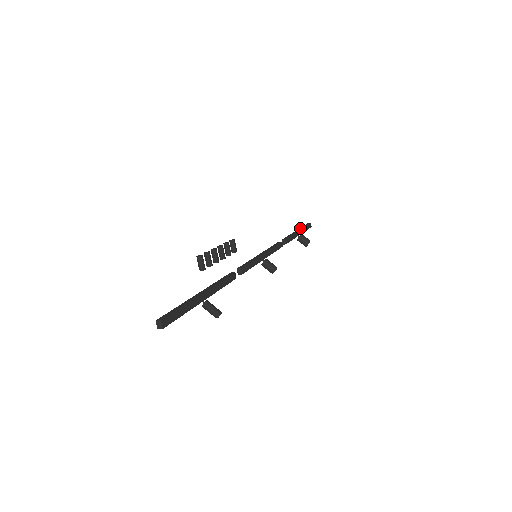
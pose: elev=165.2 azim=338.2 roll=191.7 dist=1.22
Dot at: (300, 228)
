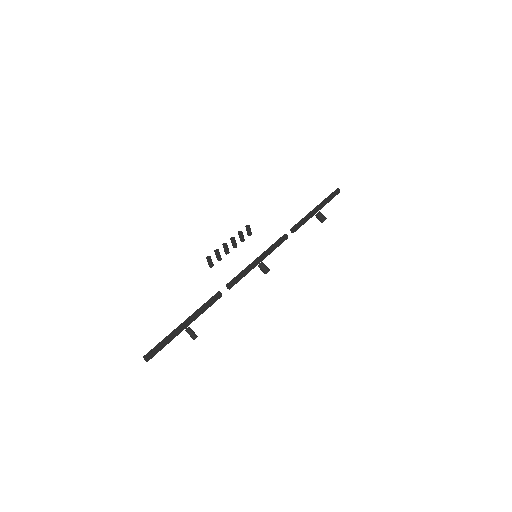
Dot at: (321, 202)
